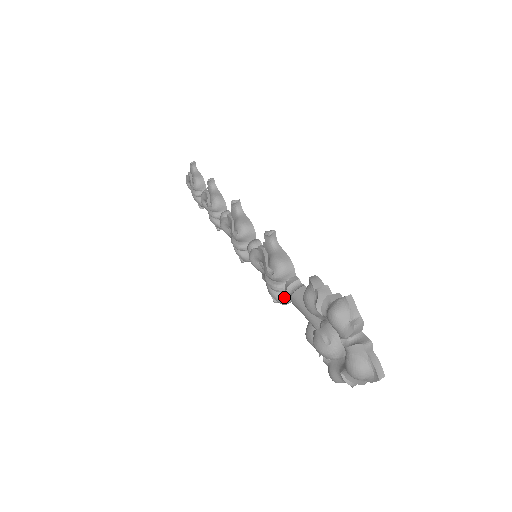
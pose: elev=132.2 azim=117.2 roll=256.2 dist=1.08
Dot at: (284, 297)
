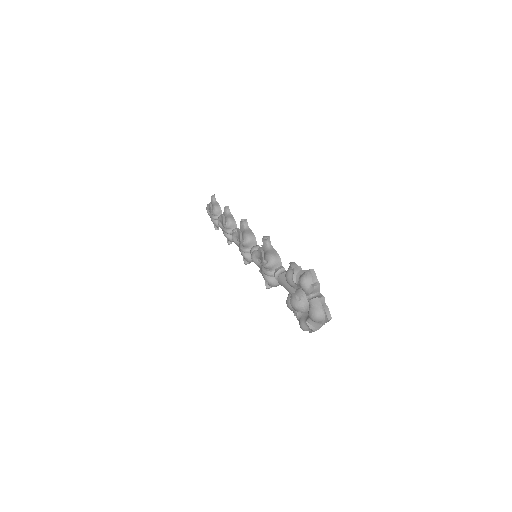
Dot at: (273, 281)
